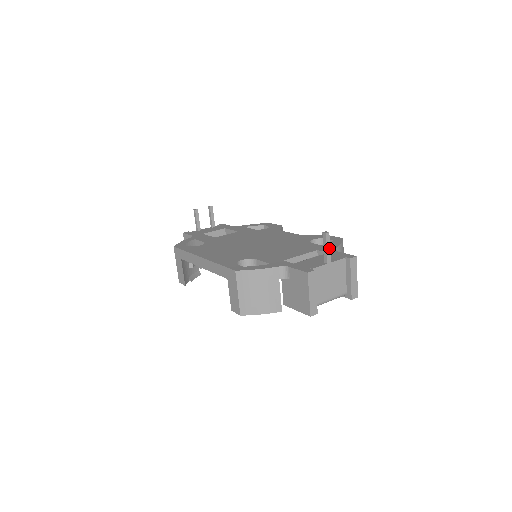
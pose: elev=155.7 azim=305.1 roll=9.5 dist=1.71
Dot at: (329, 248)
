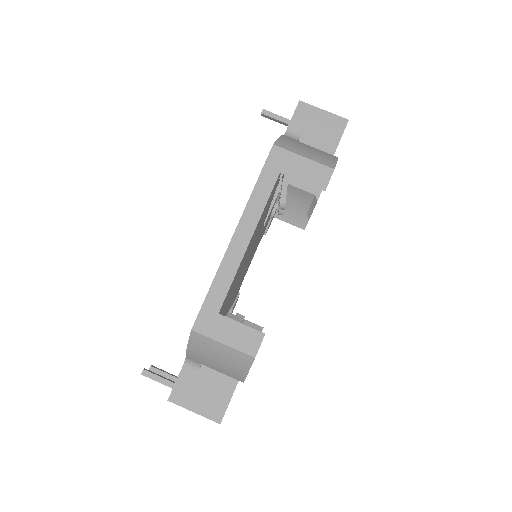
Dot at: (279, 117)
